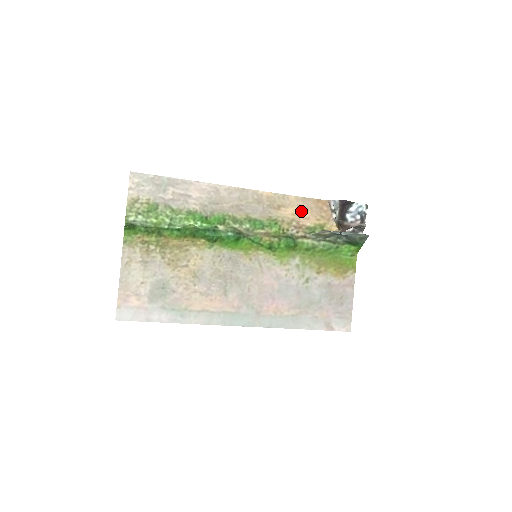
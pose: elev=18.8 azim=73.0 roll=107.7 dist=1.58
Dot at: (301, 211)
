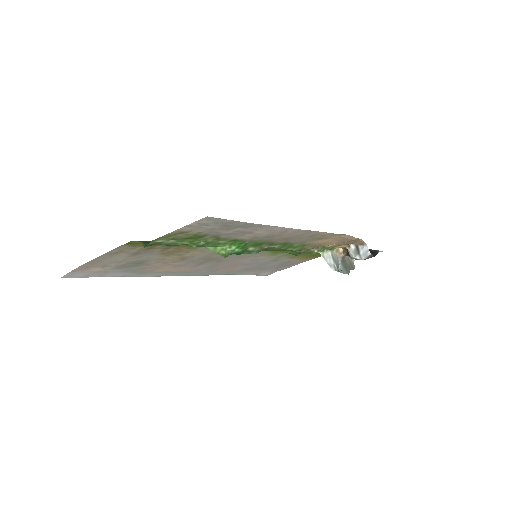
Dot at: (335, 240)
